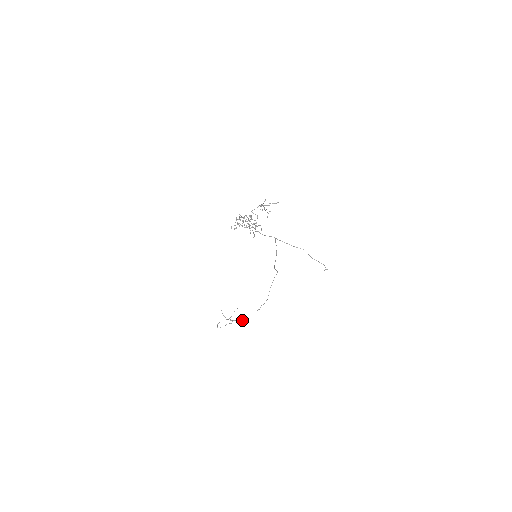
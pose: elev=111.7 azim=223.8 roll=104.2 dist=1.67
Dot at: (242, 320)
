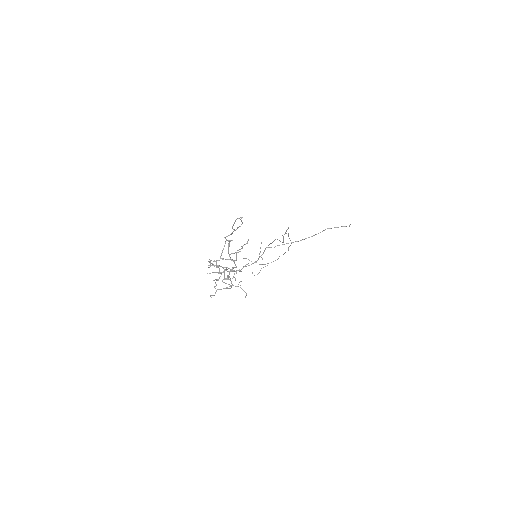
Dot at: (275, 260)
